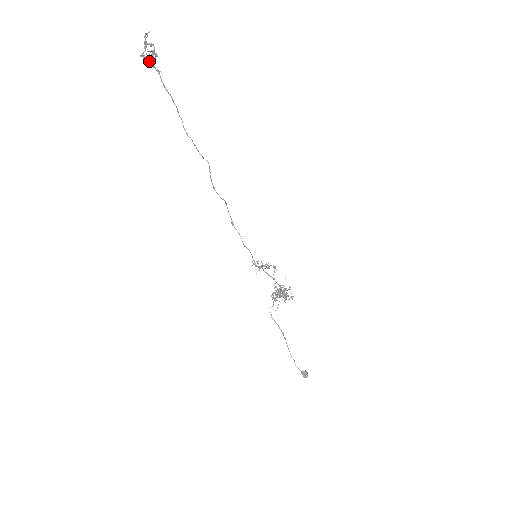
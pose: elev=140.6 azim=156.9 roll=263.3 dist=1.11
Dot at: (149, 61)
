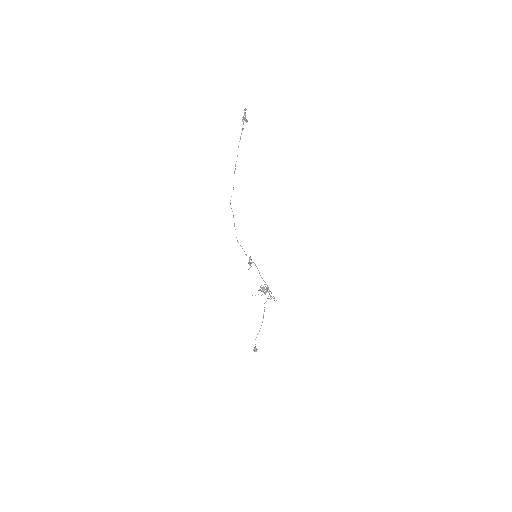
Dot at: (243, 123)
